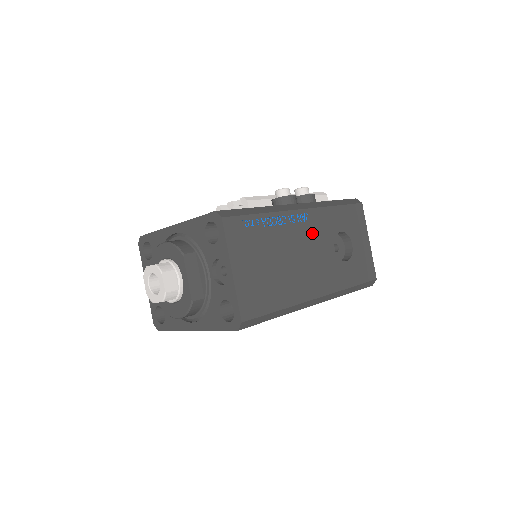
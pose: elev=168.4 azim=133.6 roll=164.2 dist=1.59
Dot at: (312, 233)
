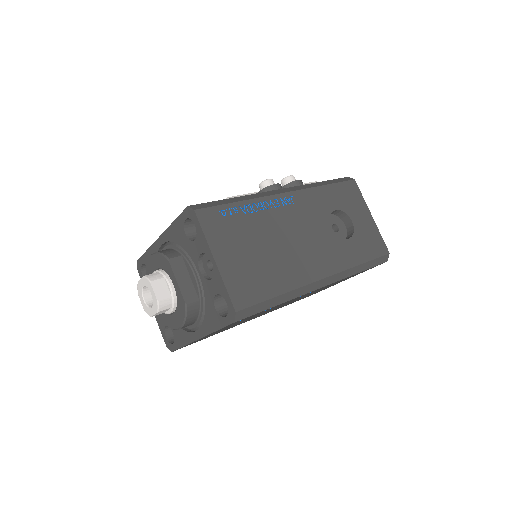
Dot at: (302, 215)
